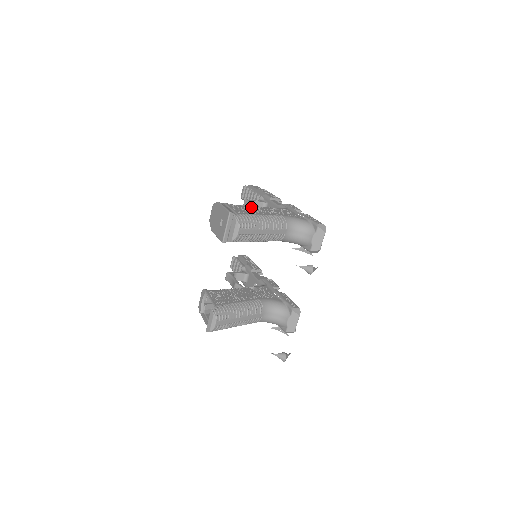
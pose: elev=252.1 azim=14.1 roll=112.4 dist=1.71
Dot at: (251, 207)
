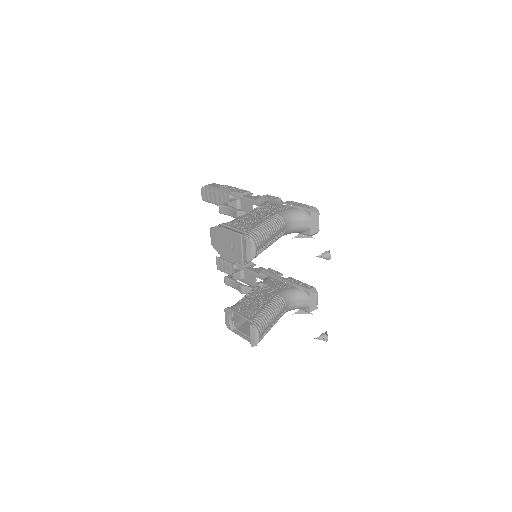
Dot at: (245, 217)
